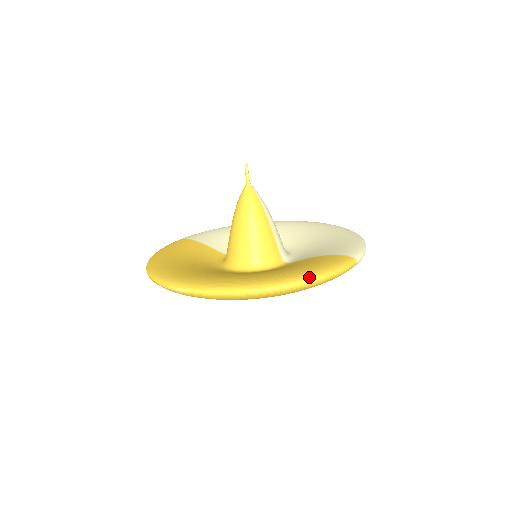
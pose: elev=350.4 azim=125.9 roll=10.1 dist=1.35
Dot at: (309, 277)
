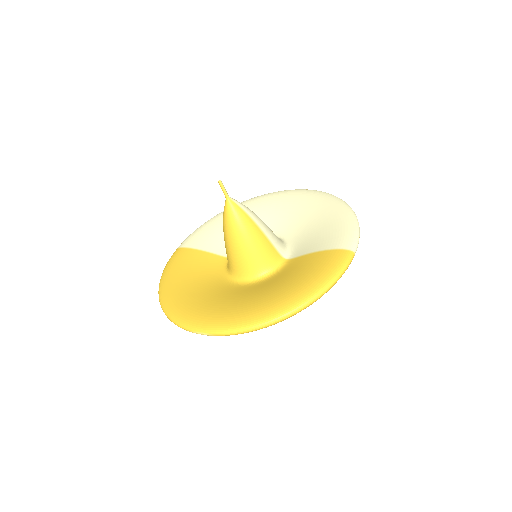
Dot at: (316, 293)
